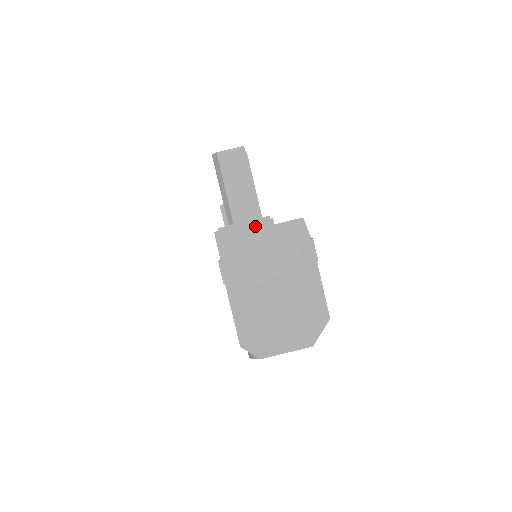
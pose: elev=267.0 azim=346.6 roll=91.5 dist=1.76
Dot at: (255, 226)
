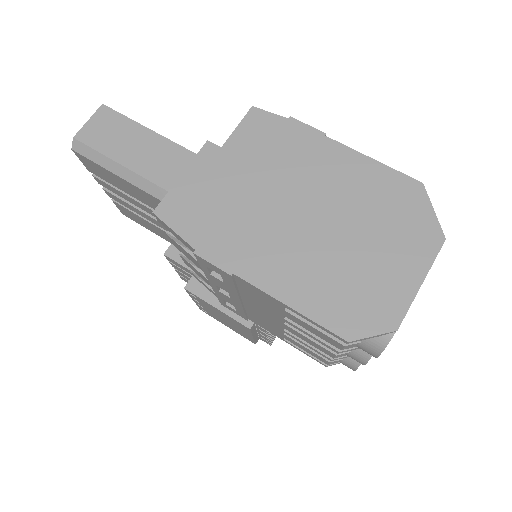
Dot at: (201, 167)
